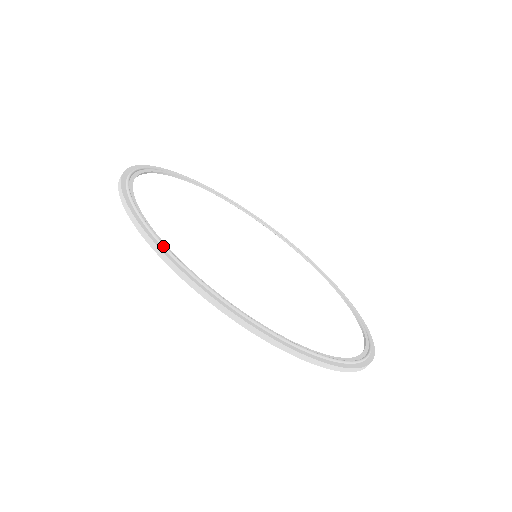
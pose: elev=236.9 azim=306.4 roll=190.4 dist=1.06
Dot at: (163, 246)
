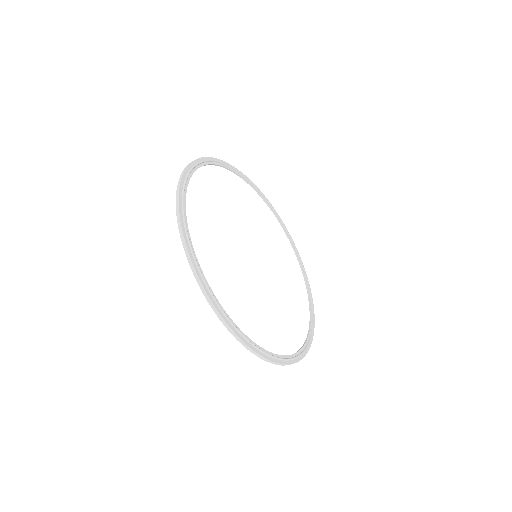
Dot at: (214, 299)
